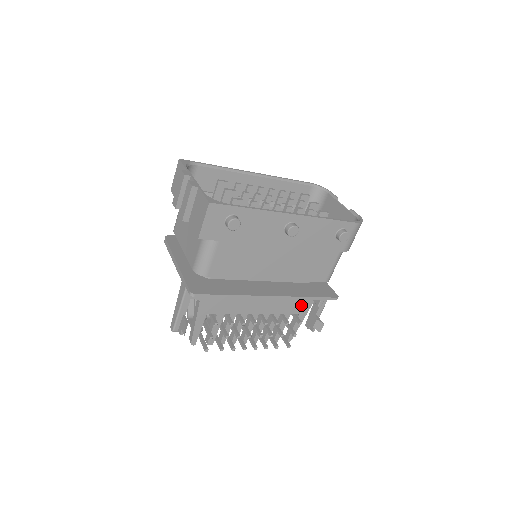
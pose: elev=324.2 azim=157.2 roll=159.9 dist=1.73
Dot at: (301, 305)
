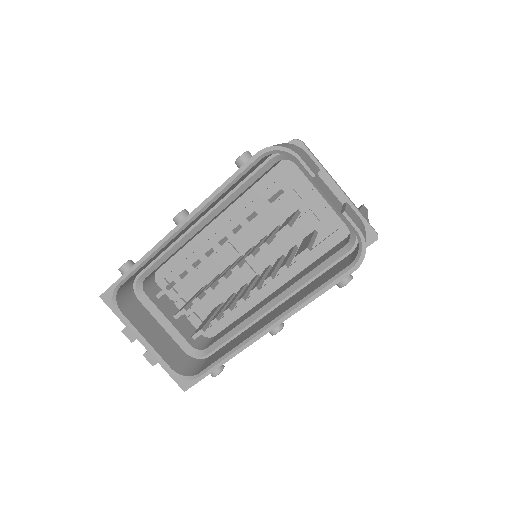
Dot at: occluded
